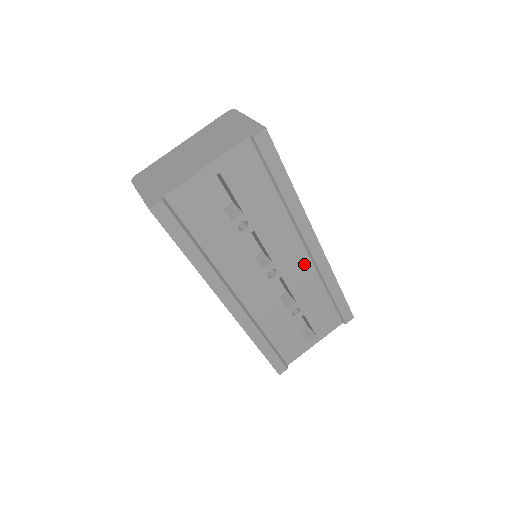
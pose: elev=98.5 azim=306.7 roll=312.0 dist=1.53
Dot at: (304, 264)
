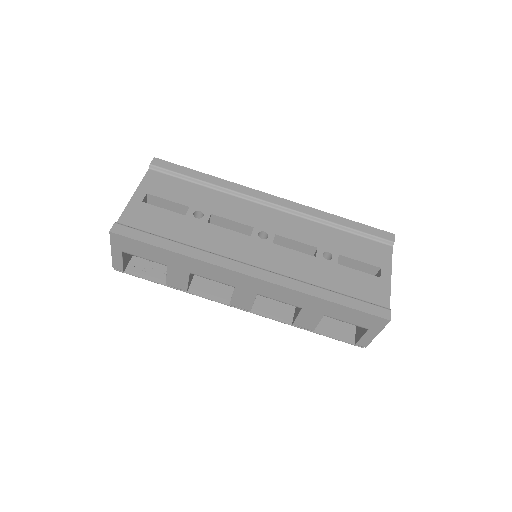
Dot at: (285, 218)
